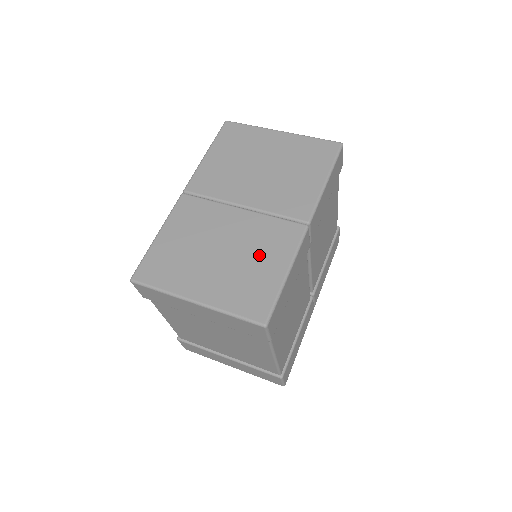
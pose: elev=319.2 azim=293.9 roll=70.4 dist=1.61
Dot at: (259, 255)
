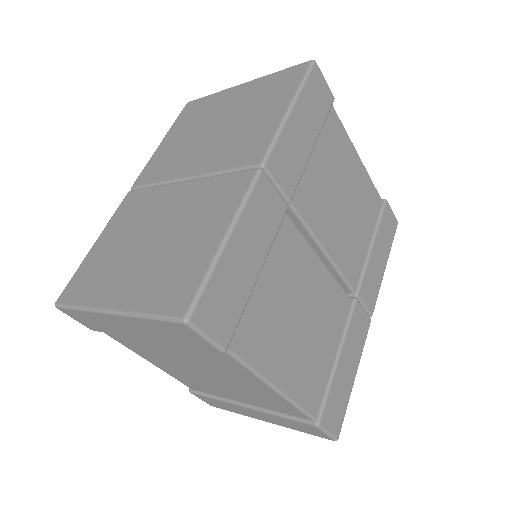
Dot at: (193, 227)
